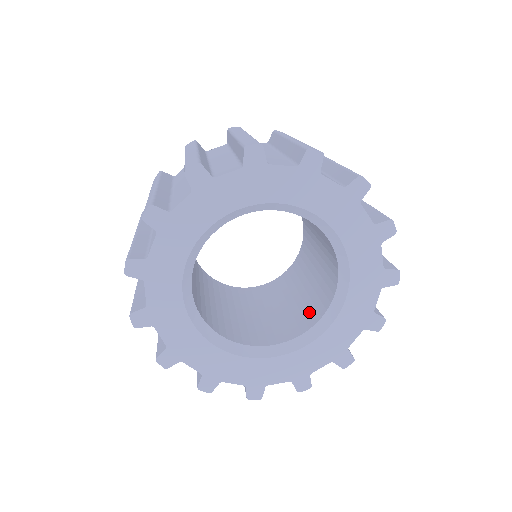
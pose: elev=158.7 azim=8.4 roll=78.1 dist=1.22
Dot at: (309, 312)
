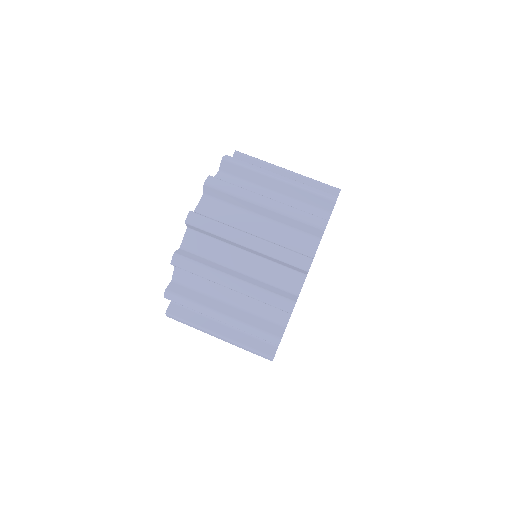
Dot at: occluded
